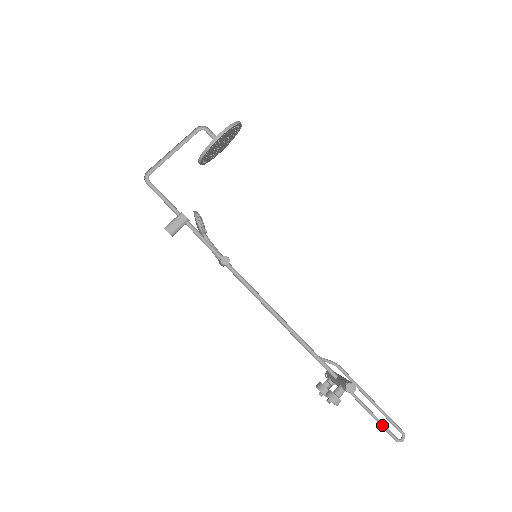
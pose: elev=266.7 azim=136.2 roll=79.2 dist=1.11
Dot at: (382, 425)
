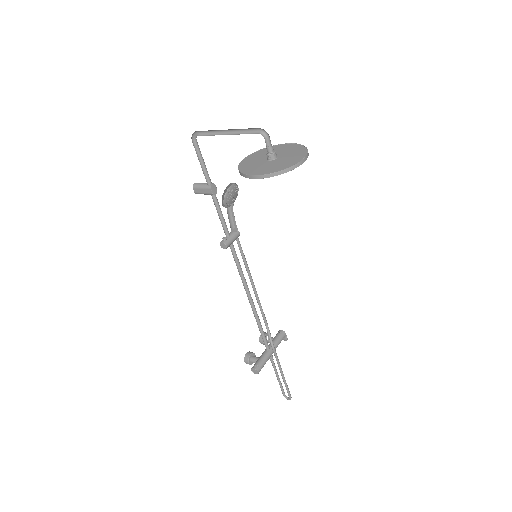
Dot at: (280, 385)
